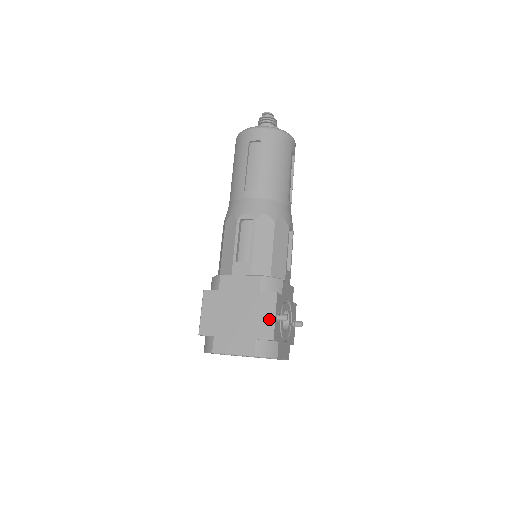
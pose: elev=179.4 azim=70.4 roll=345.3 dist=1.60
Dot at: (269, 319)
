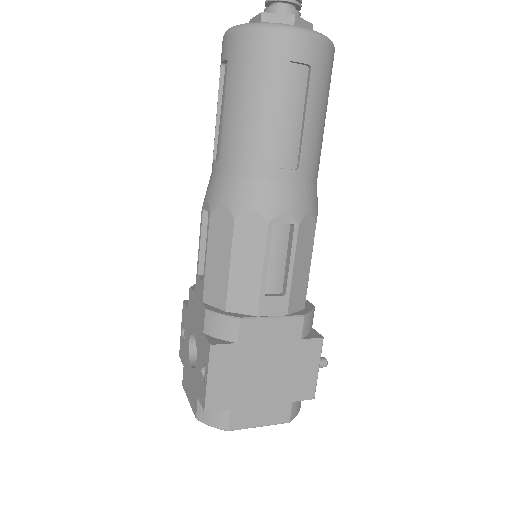
Dot at: (312, 374)
